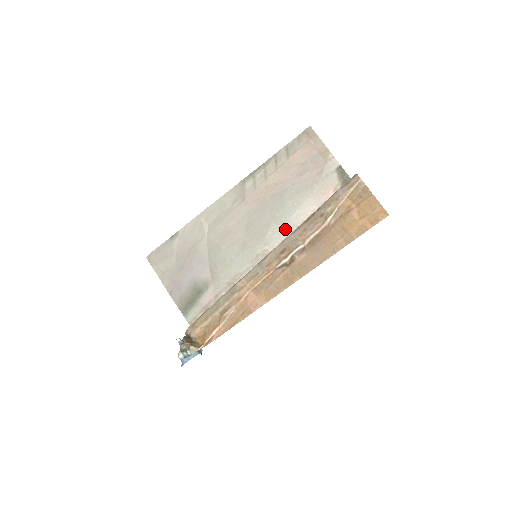
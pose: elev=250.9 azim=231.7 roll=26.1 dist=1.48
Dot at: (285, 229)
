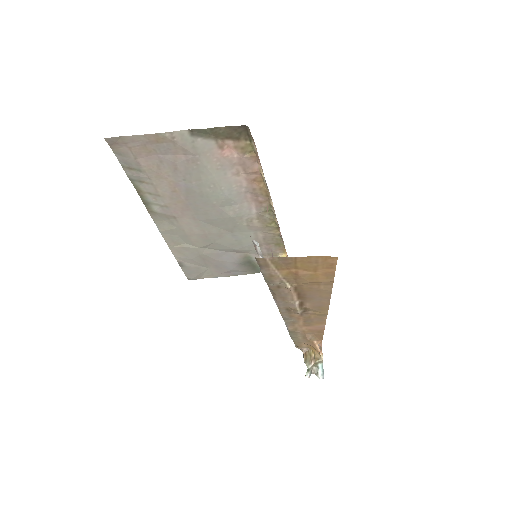
Dot at: (236, 202)
